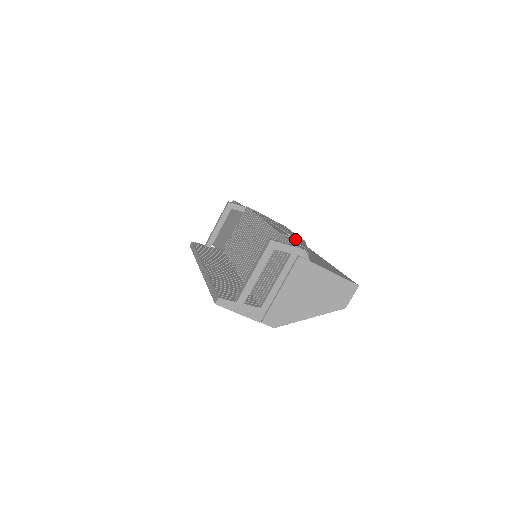
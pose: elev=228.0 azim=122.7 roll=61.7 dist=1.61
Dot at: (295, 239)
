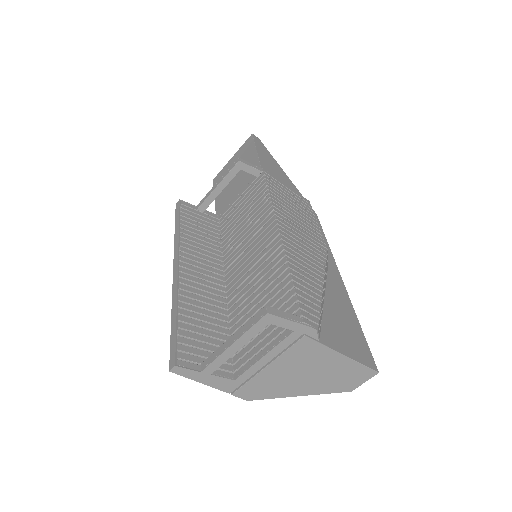
Dot at: (311, 270)
